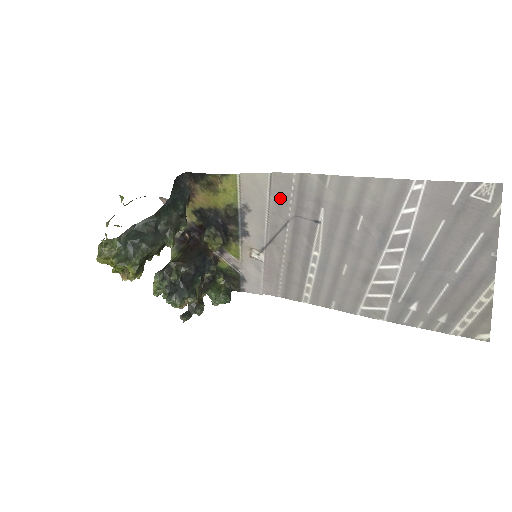
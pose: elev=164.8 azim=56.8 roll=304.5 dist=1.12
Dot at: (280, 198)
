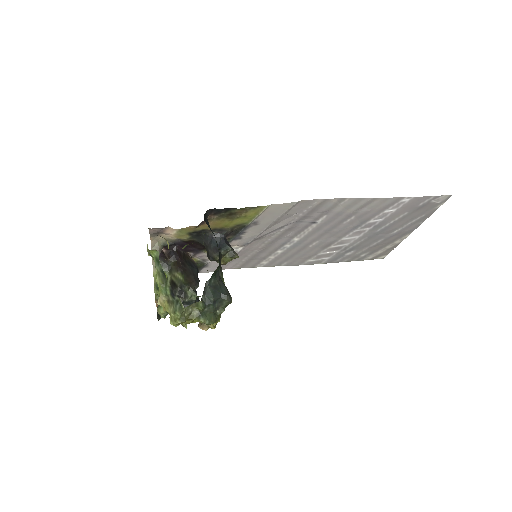
Dot at: (293, 213)
